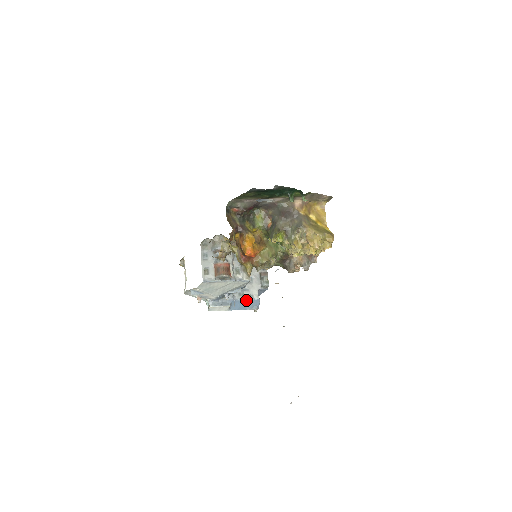
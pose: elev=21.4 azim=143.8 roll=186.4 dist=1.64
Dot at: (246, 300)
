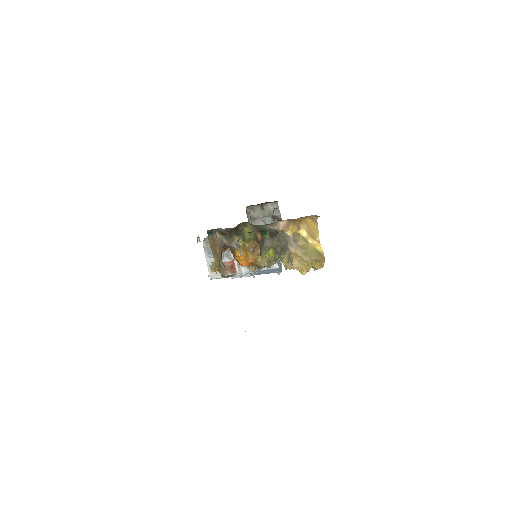
Dot at: (265, 270)
